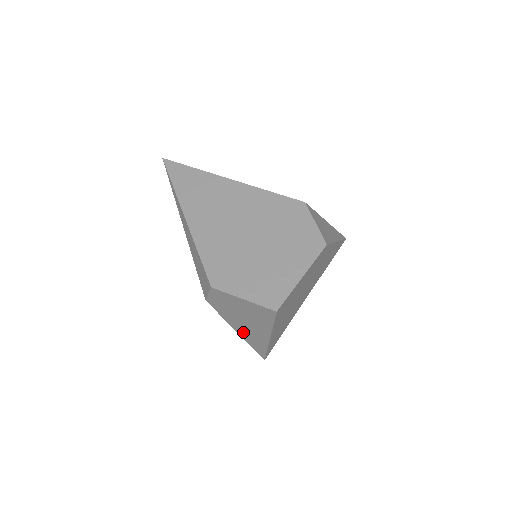
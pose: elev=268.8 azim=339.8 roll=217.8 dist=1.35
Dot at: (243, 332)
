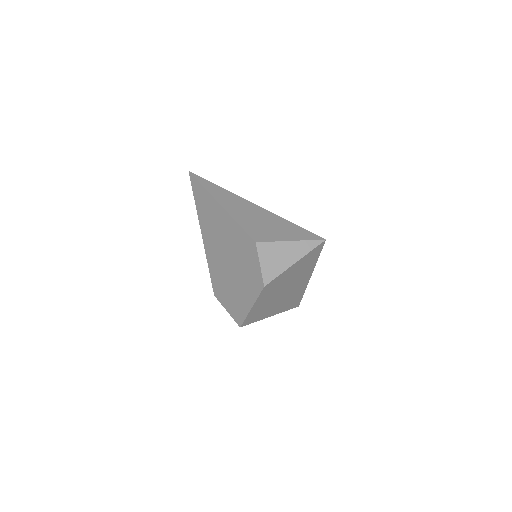
Dot at: occluded
